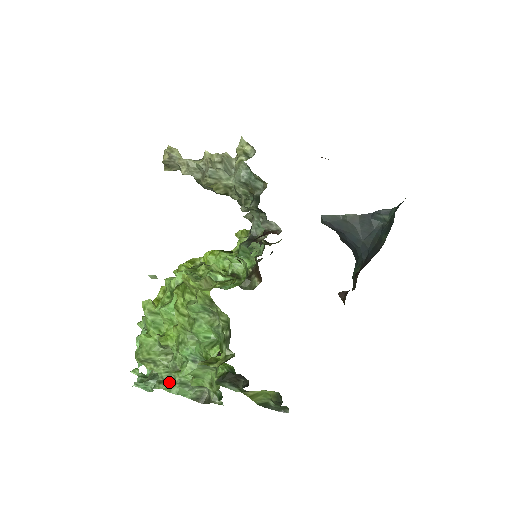
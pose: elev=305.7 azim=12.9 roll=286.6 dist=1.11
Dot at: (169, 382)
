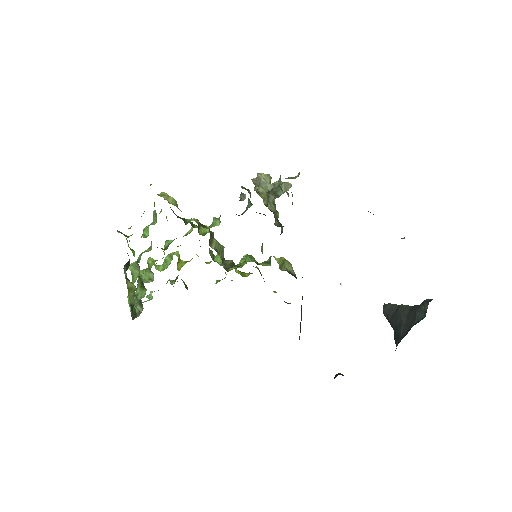
Dot at: occluded
